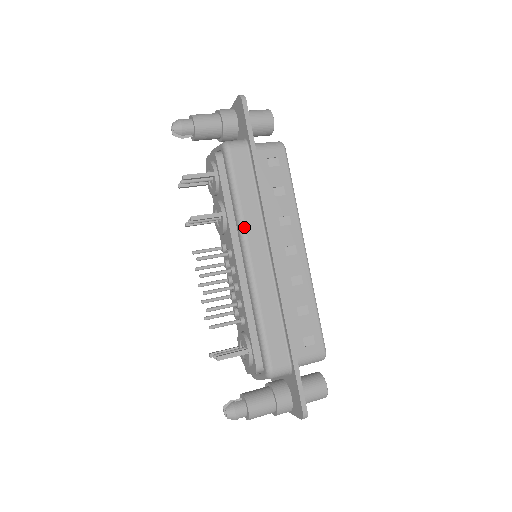
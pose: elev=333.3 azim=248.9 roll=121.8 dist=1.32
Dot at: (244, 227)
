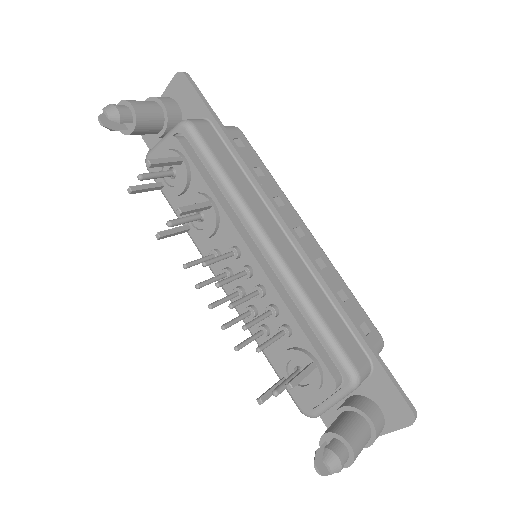
Dot at: (248, 208)
